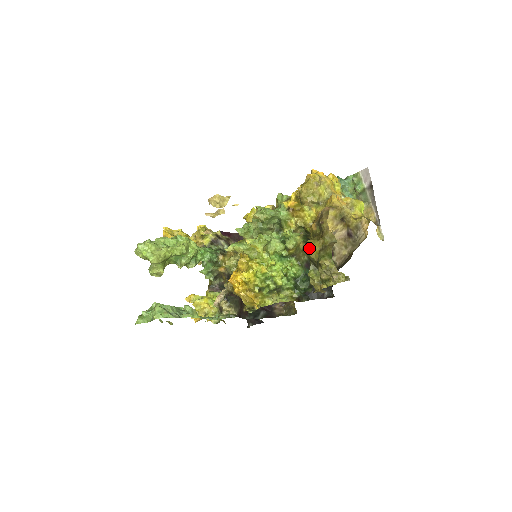
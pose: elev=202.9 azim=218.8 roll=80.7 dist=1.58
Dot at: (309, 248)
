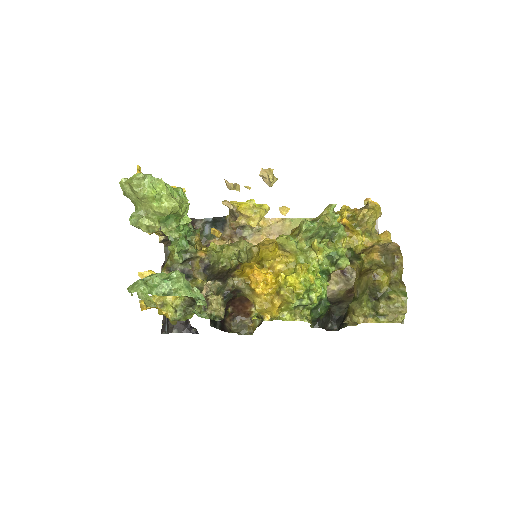
Dot at: (379, 277)
